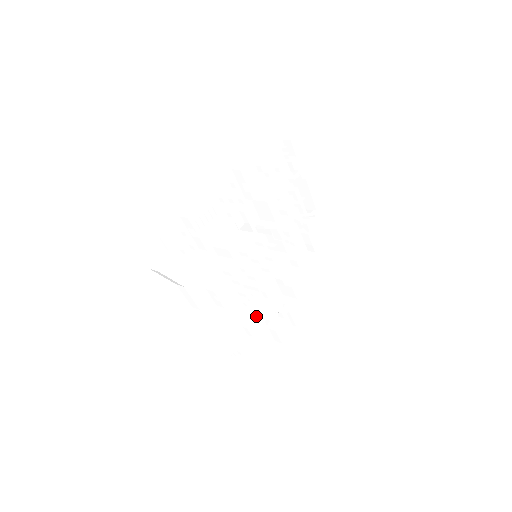
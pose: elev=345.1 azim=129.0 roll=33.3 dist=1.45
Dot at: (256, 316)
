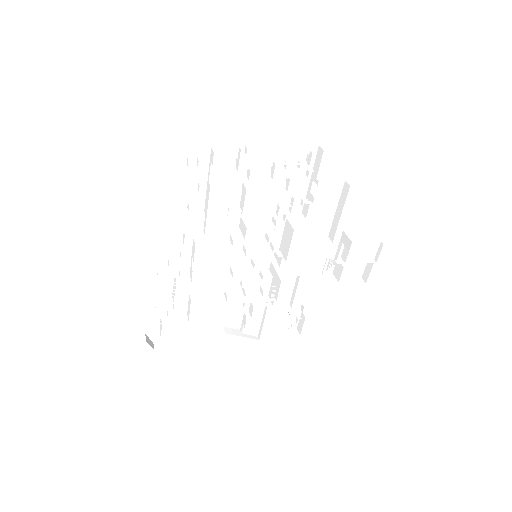
Dot at: (313, 270)
